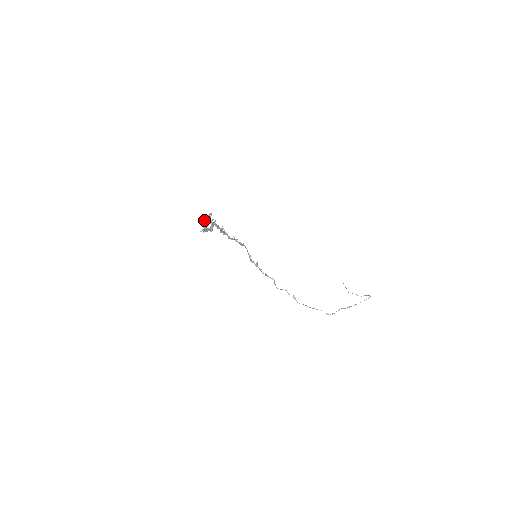
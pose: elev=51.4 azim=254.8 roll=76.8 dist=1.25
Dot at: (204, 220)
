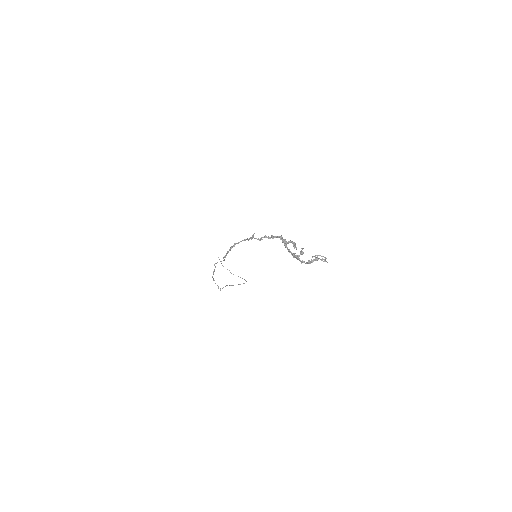
Dot at: (302, 249)
